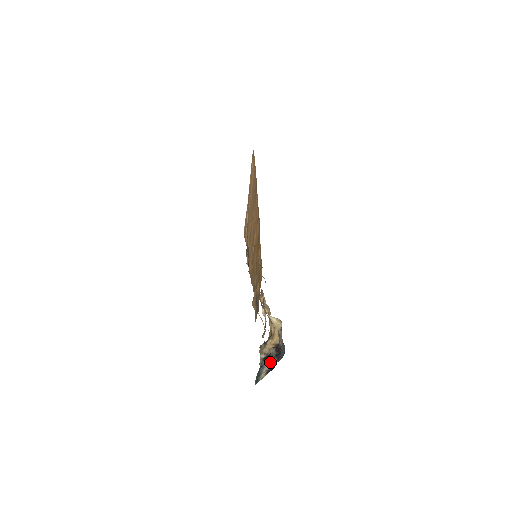
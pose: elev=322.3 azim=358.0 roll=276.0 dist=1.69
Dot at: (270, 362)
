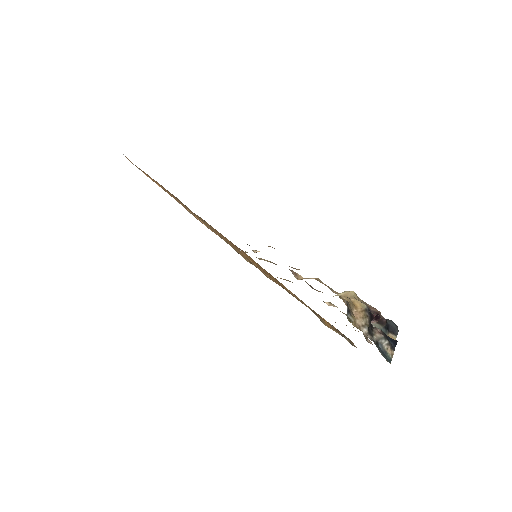
Dot at: (381, 334)
